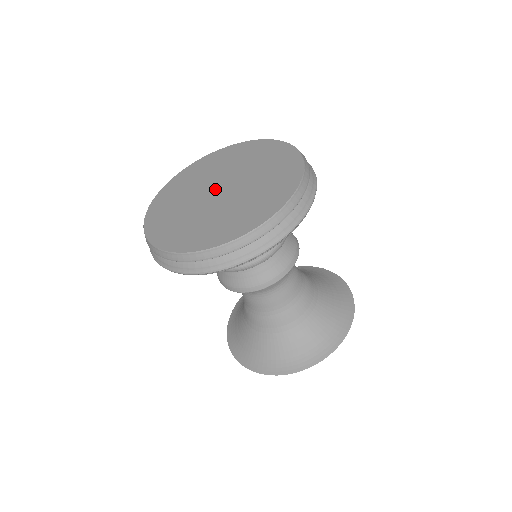
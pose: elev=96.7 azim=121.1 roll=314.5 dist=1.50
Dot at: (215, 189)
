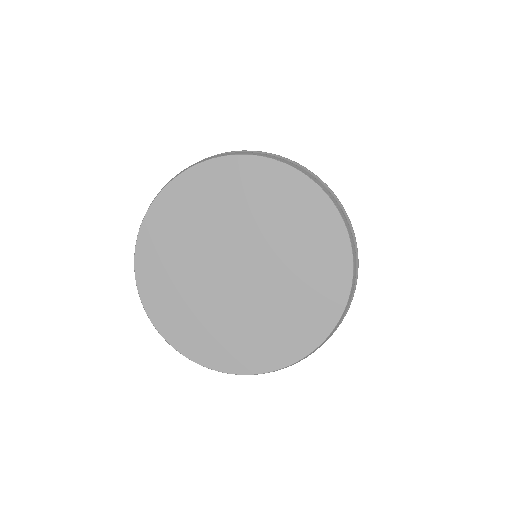
Dot at: (233, 260)
